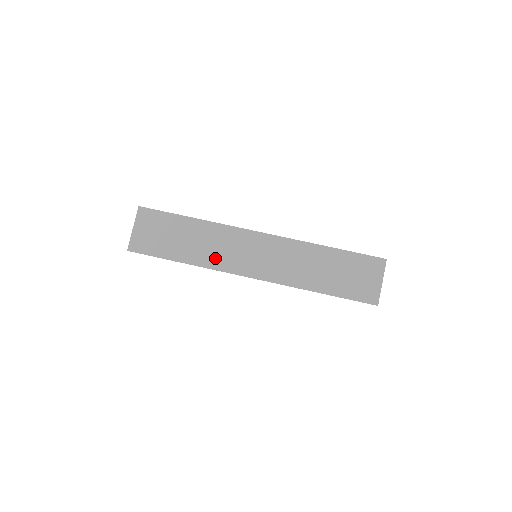
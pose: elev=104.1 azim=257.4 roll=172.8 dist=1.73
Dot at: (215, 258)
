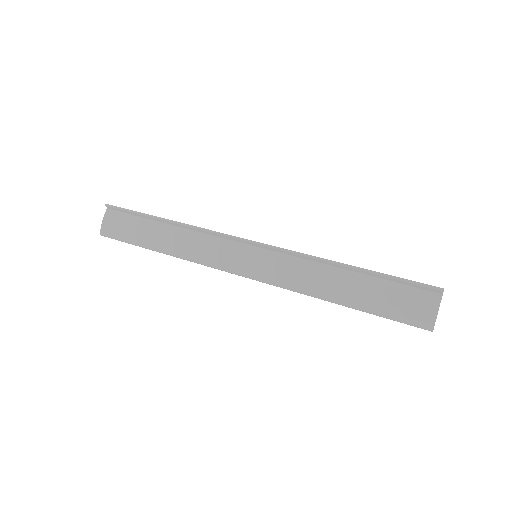
Dot at: occluded
